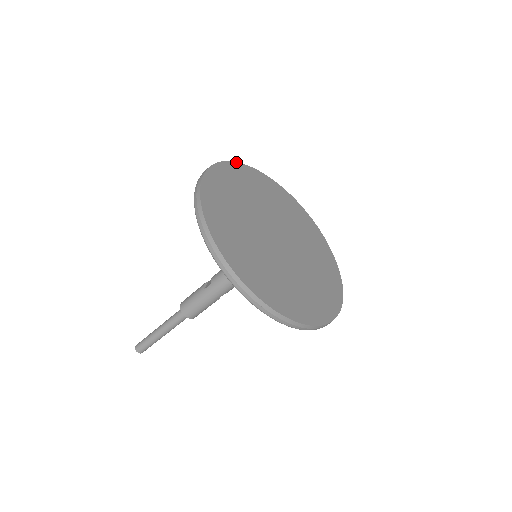
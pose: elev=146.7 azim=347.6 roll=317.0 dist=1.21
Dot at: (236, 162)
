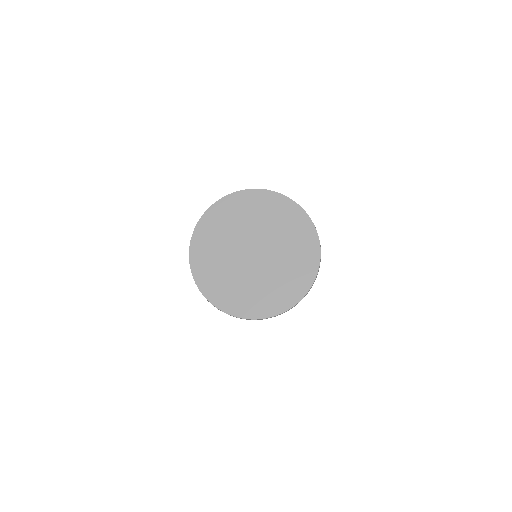
Dot at: (202, 215)
